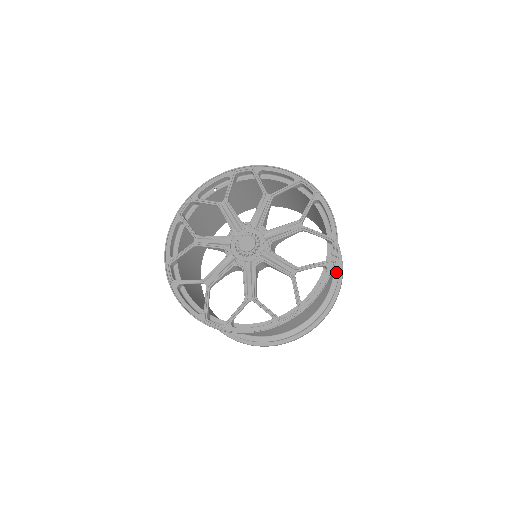
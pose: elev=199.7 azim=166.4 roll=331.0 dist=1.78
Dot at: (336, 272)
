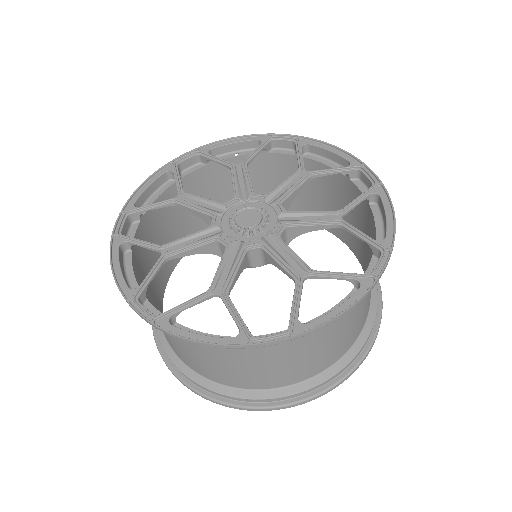
Dot at: (367, 329)
